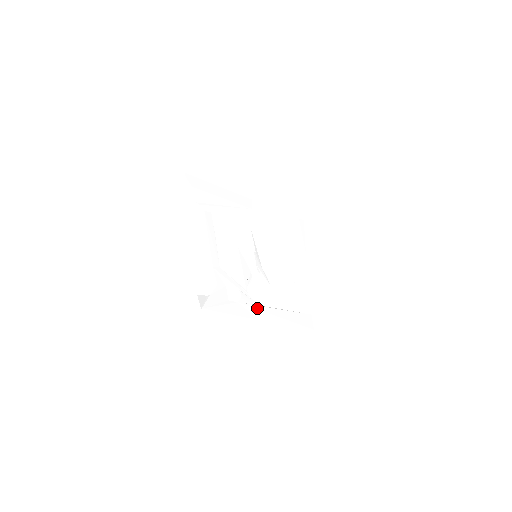
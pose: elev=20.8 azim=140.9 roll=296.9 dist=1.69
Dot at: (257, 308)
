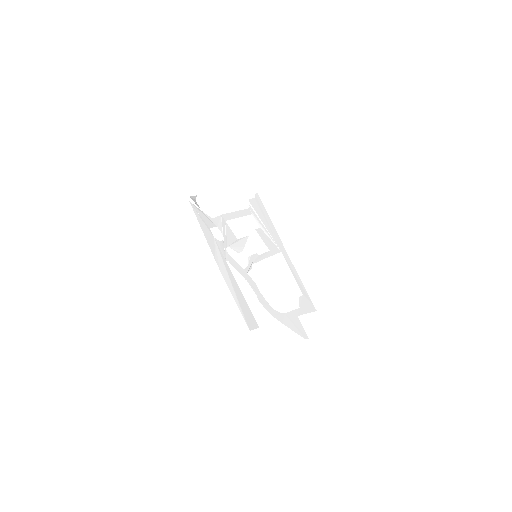
Dot at: (222, 258)
